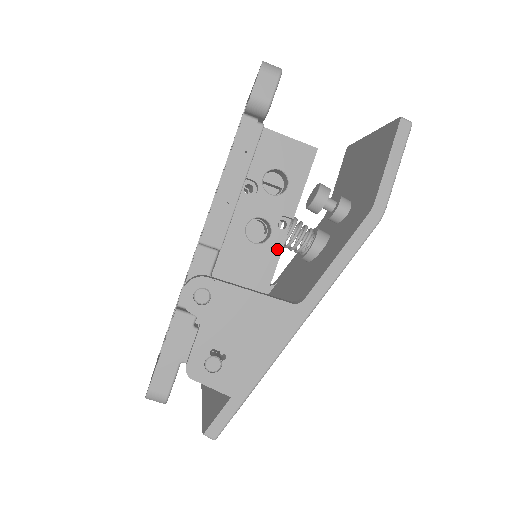
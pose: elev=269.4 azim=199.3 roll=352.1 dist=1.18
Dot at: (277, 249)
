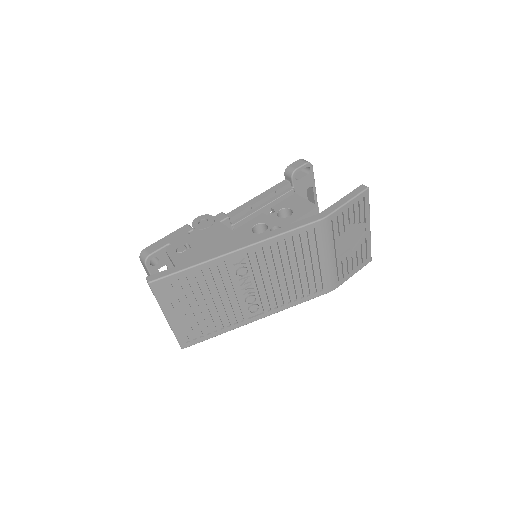
Dot at: occluded
